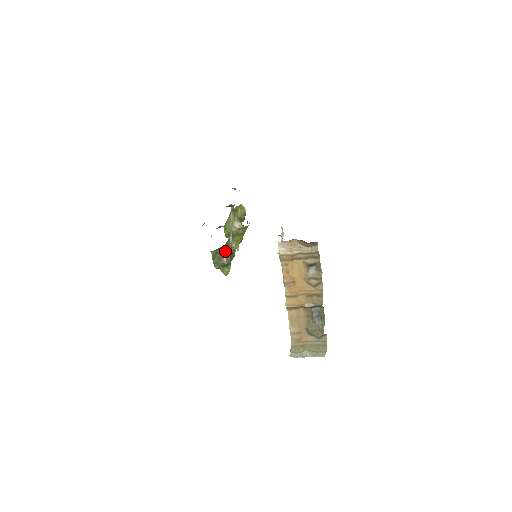
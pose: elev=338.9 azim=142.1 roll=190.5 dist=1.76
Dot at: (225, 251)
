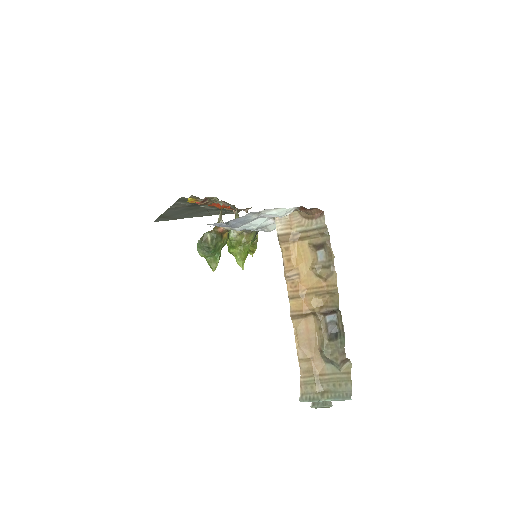
Dot at: (211, 230)
